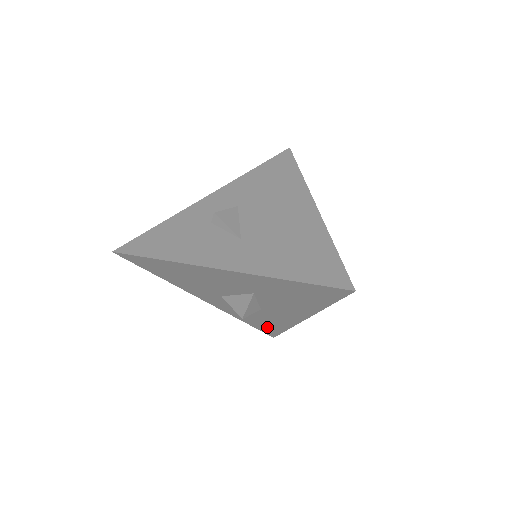
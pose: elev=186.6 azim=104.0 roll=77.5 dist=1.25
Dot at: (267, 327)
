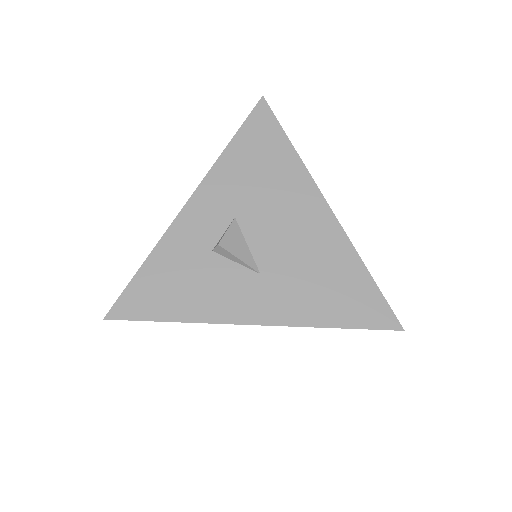
Dot at: occluded
